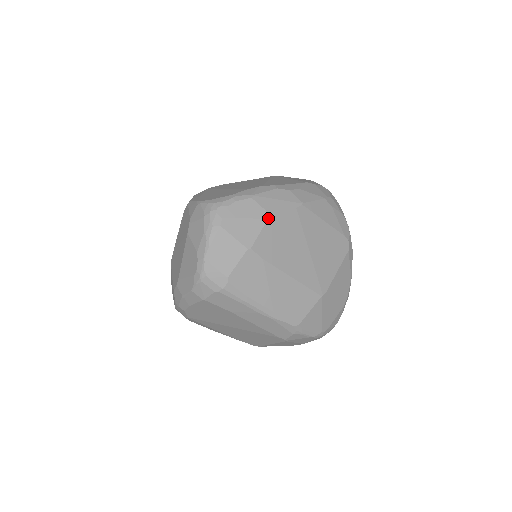
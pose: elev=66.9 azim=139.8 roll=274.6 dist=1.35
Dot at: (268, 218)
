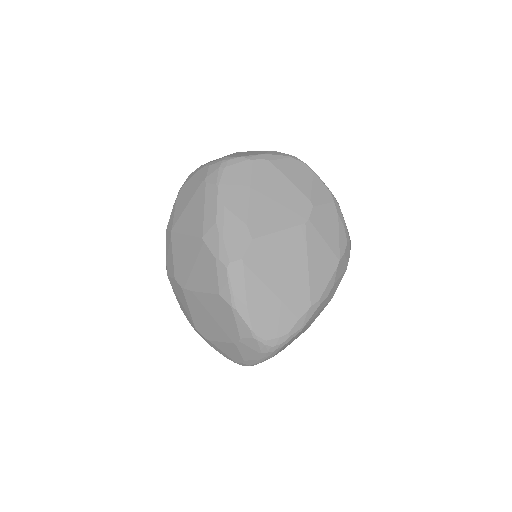
Dot at: occluded
